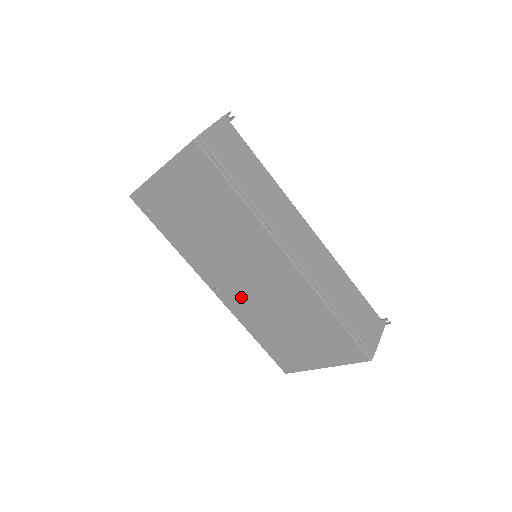
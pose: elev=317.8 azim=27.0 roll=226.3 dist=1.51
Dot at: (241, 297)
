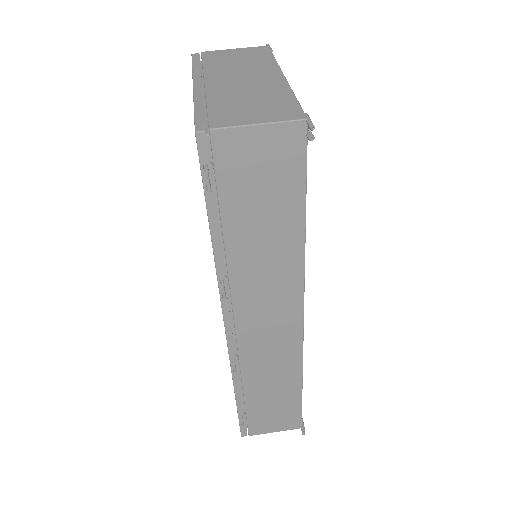
Dot at: occluded
